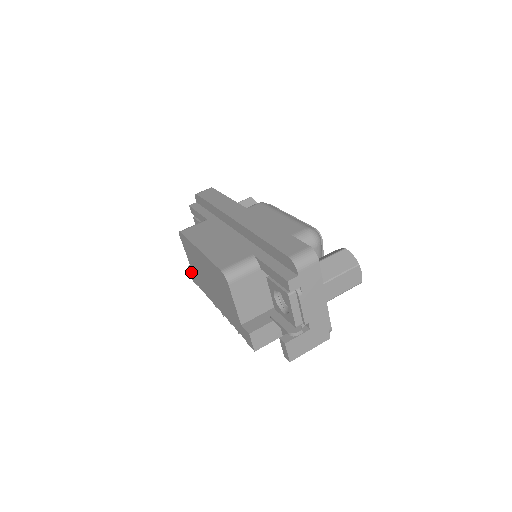
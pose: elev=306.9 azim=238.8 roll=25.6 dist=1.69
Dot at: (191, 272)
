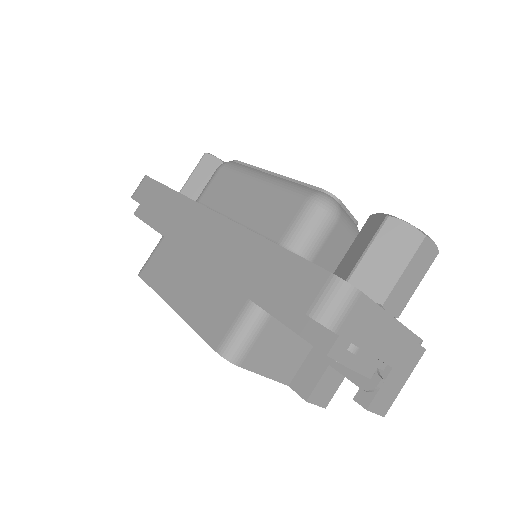
Dot at: occluded
